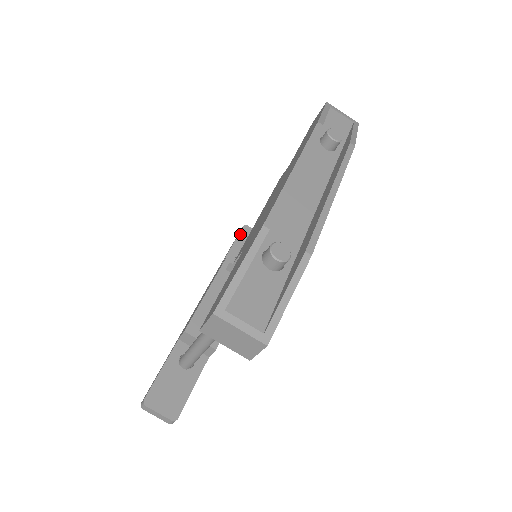
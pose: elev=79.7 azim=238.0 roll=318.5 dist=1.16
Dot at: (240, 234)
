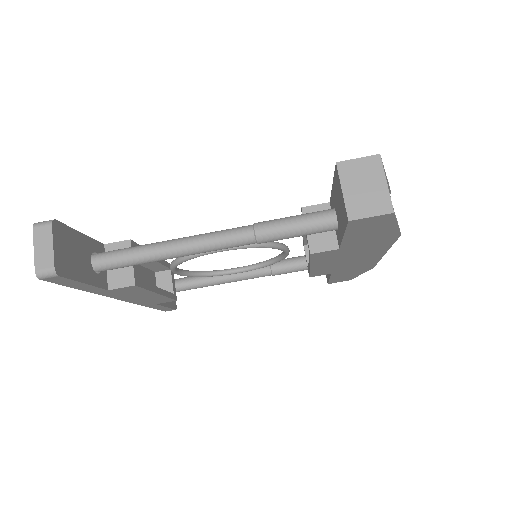
Dot at: occluded
